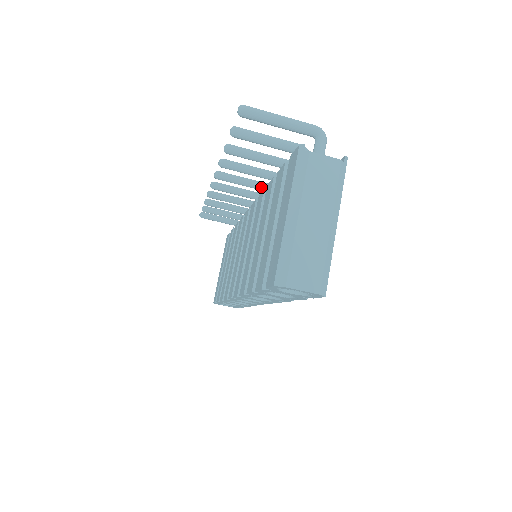
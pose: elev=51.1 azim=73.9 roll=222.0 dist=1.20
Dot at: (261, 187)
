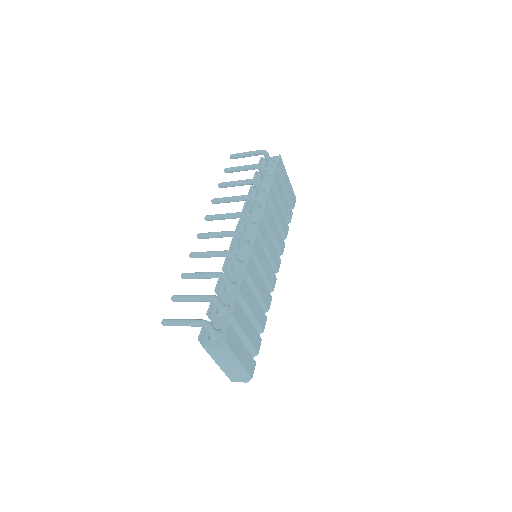
Dot at: occluded
